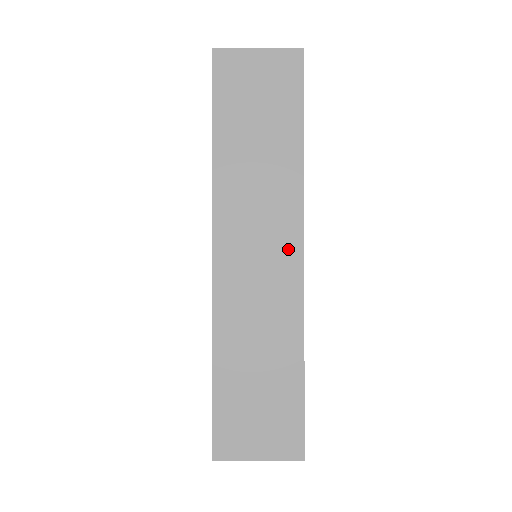
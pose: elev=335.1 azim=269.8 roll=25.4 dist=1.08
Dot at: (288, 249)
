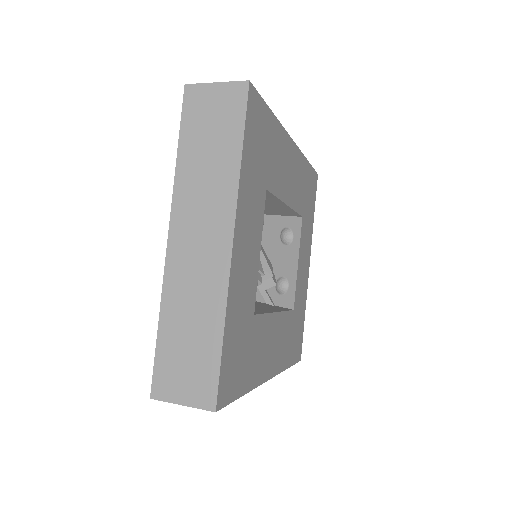
Dot at: (221, 238)
